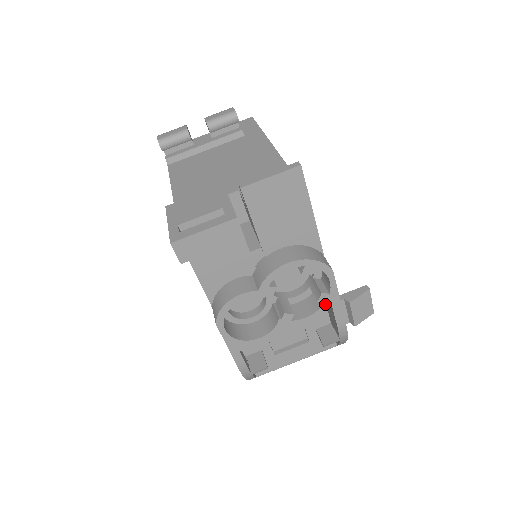
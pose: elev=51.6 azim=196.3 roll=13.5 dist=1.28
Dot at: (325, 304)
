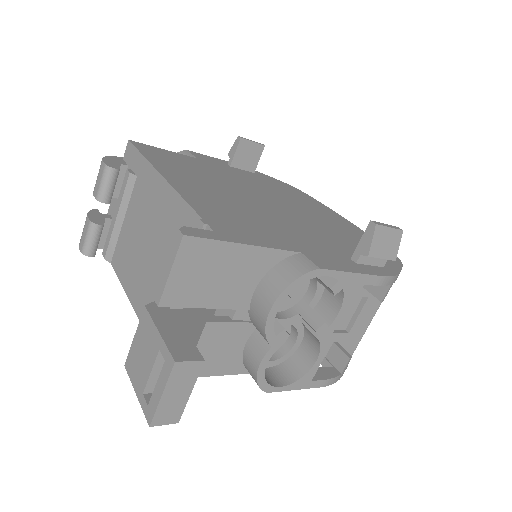
Dot at: (344, 289)
